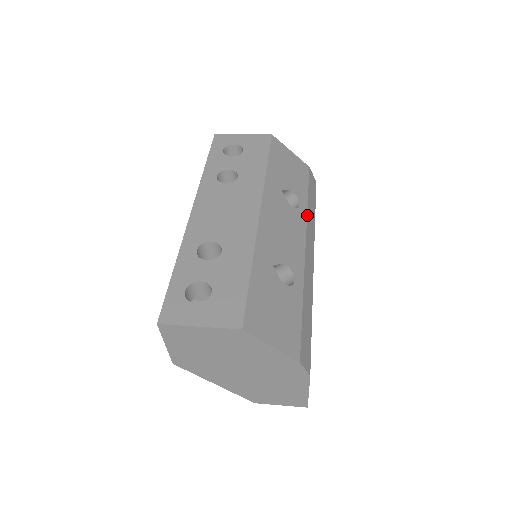
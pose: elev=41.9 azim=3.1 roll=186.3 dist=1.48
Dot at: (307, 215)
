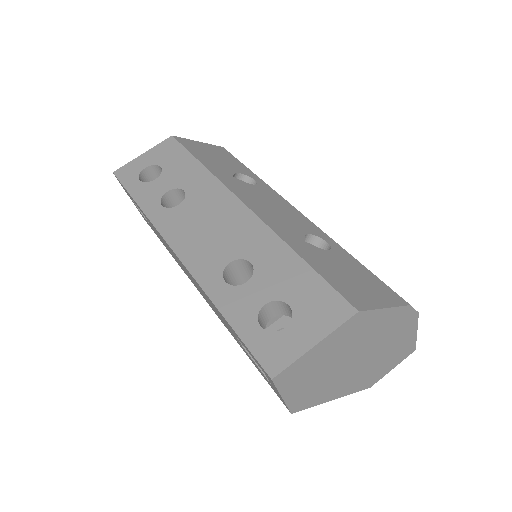
Dot at: (268, 185)
